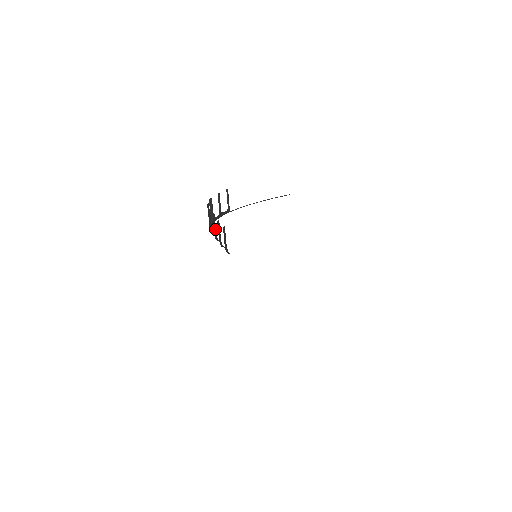
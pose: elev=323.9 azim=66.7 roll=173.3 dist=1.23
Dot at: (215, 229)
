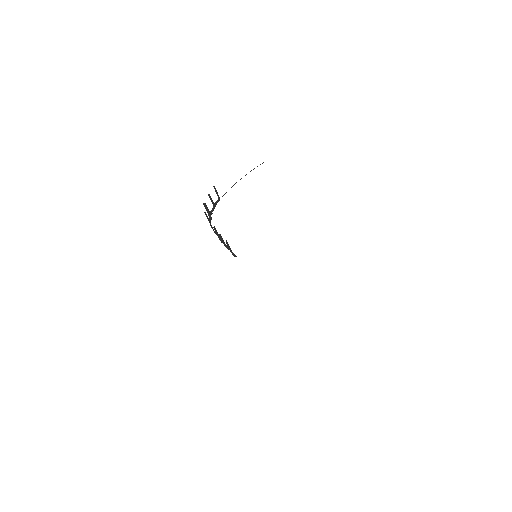
Dot at: (217, 234)
